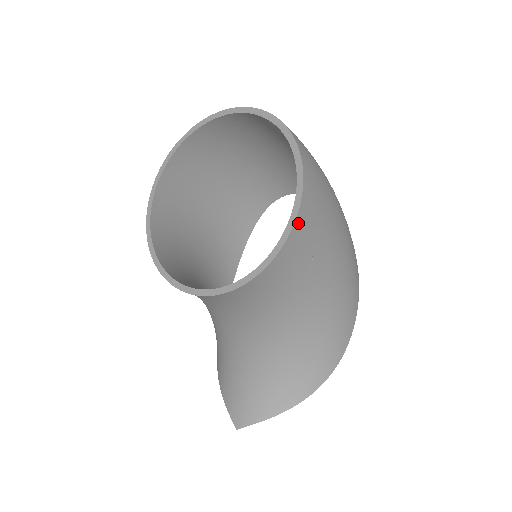
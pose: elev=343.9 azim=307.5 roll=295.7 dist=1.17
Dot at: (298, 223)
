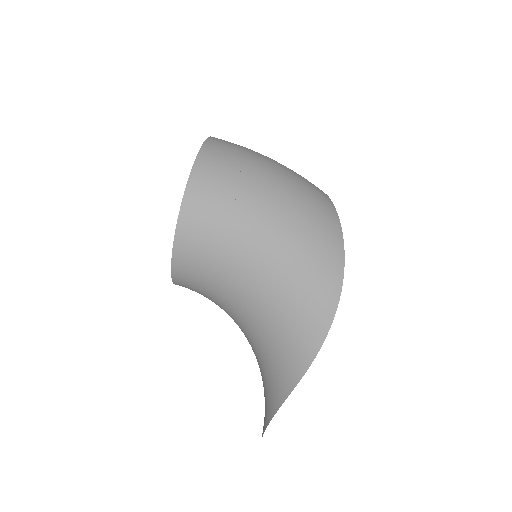
Dot at: (192, 184)
